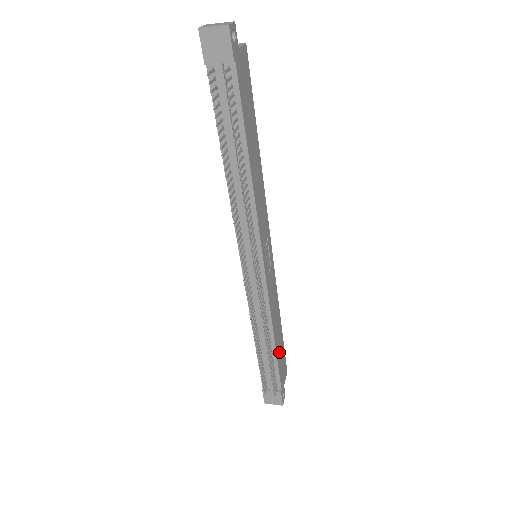
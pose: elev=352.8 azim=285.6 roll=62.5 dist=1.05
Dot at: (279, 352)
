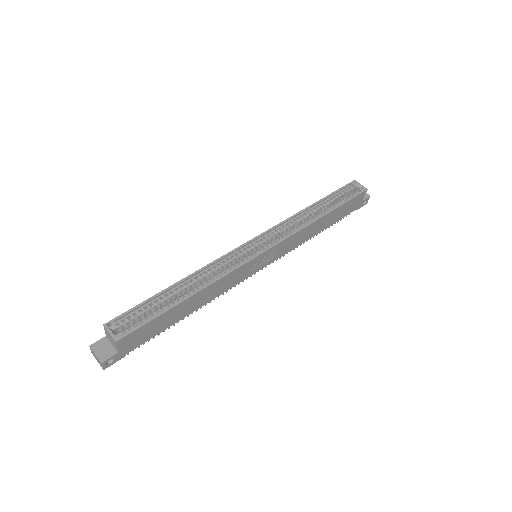
Dot at: (335, 218)
